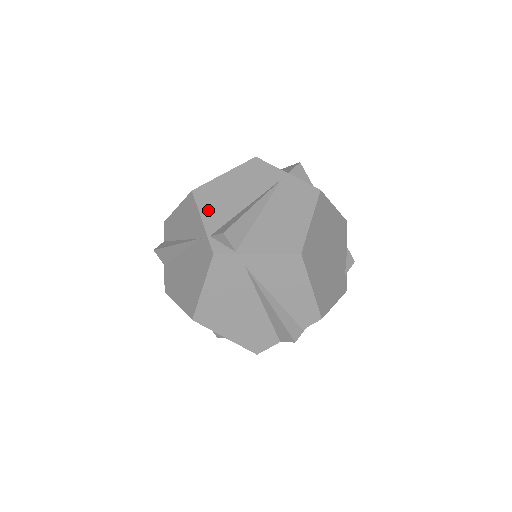
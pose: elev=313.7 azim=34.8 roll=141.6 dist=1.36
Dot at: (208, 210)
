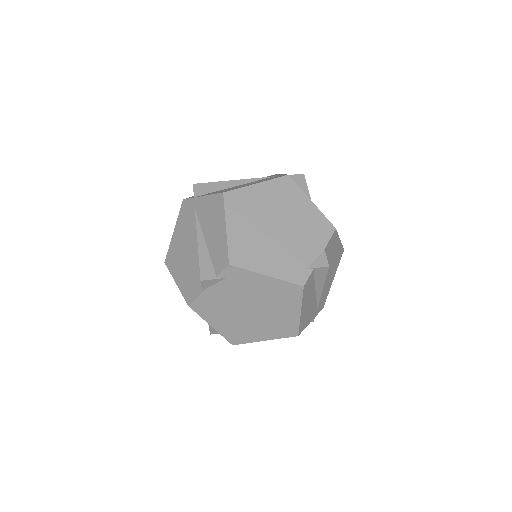
Dot at: occluded
